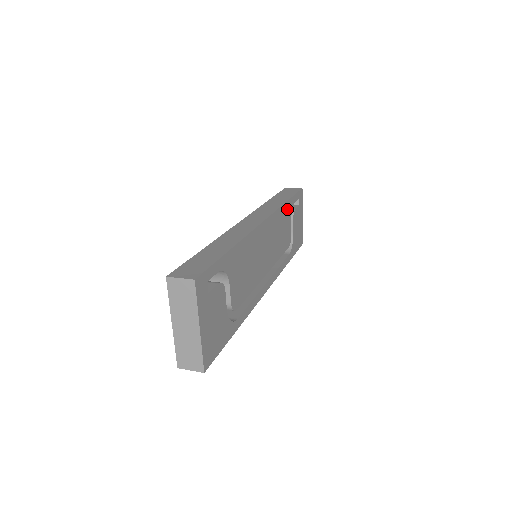
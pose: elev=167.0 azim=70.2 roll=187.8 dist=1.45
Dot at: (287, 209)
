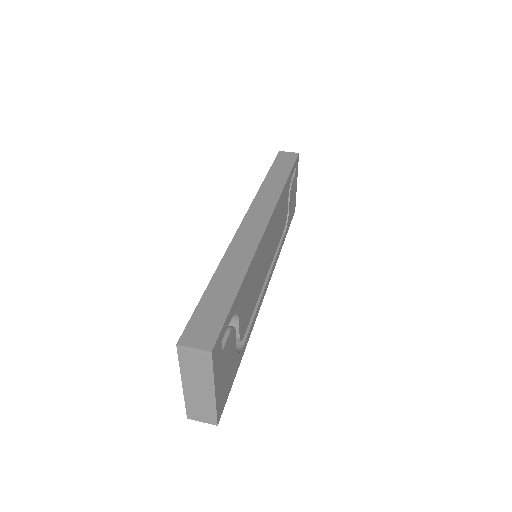
Dot at: (286, 189)
